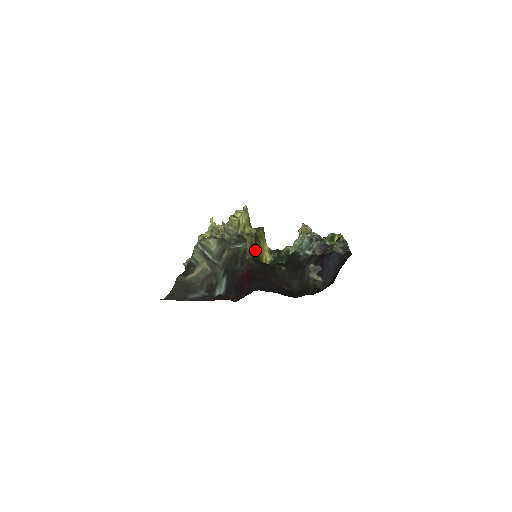
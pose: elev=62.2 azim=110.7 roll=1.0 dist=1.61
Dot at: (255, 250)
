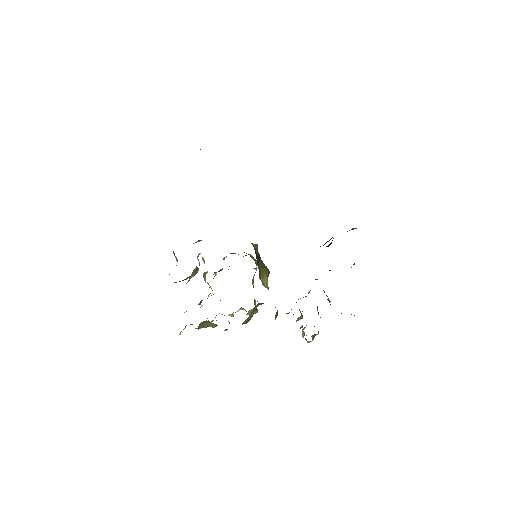
Dot at: (256, 256)
